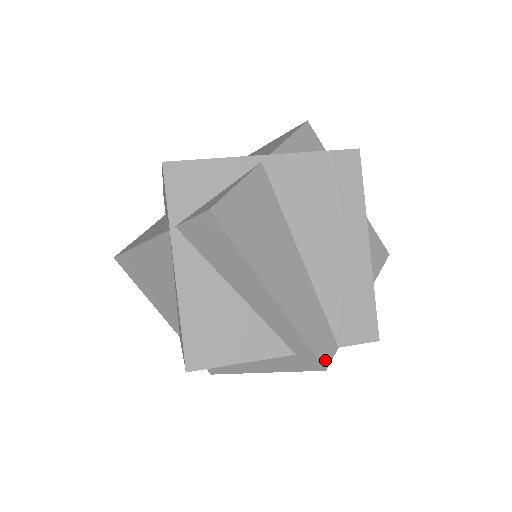
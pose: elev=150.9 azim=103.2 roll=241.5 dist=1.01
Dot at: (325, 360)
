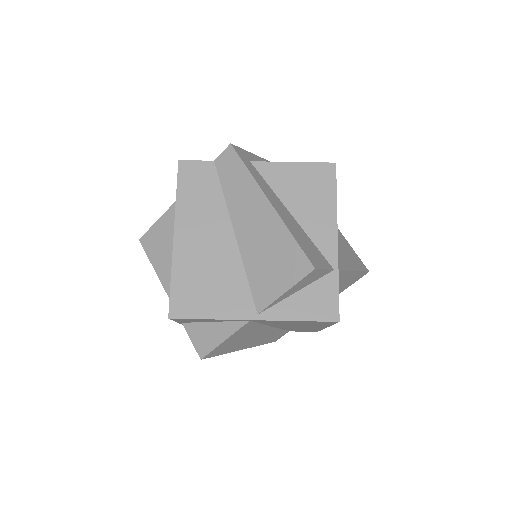
Dot at: (276, 340)
